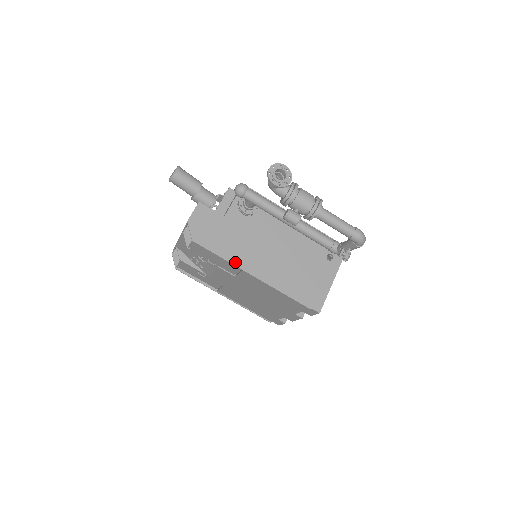
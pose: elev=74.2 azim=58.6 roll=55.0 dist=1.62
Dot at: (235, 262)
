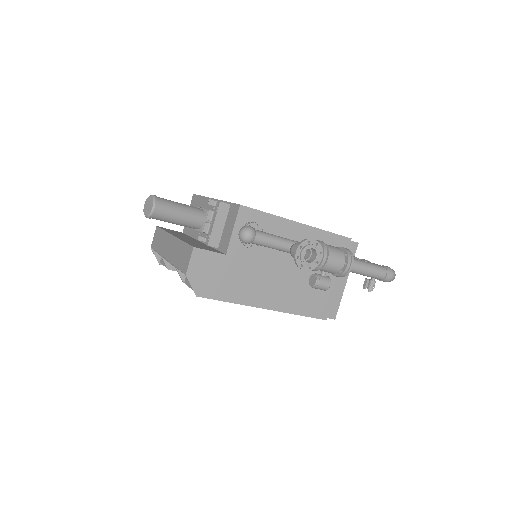
Dot at: (246, 302)
